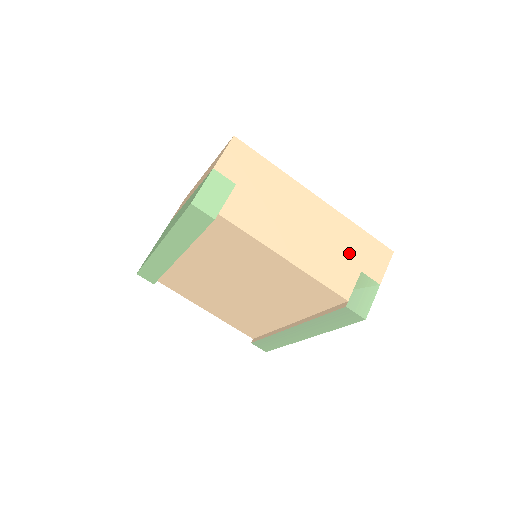
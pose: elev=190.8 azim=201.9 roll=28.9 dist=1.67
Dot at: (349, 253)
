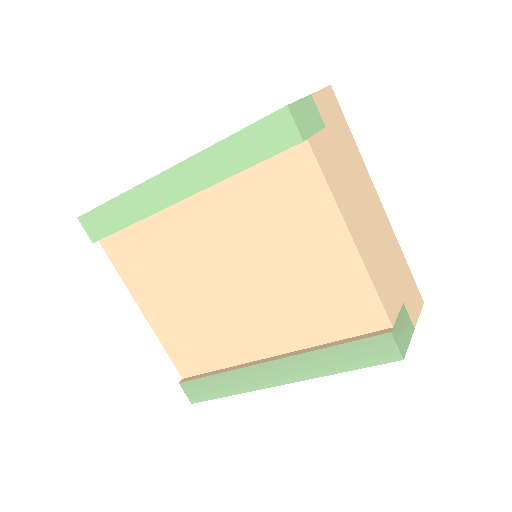
Dot at: (396, 276)
